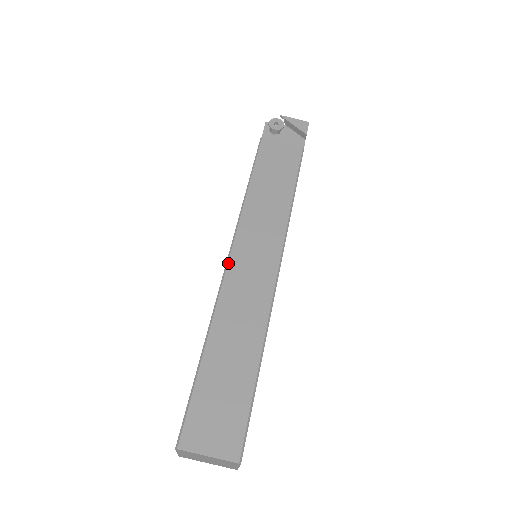
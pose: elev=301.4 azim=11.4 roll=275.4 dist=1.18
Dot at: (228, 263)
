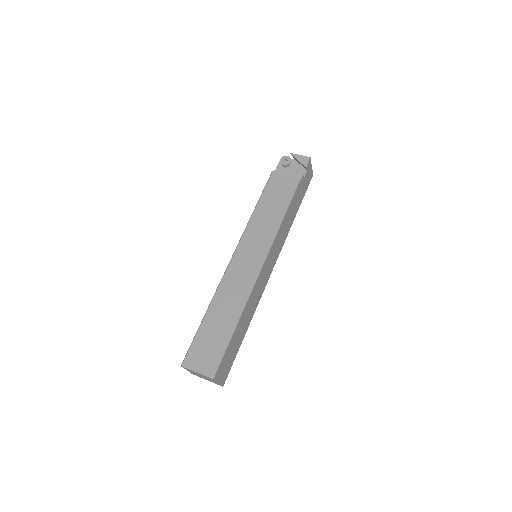
Dot at: (231, 261)
